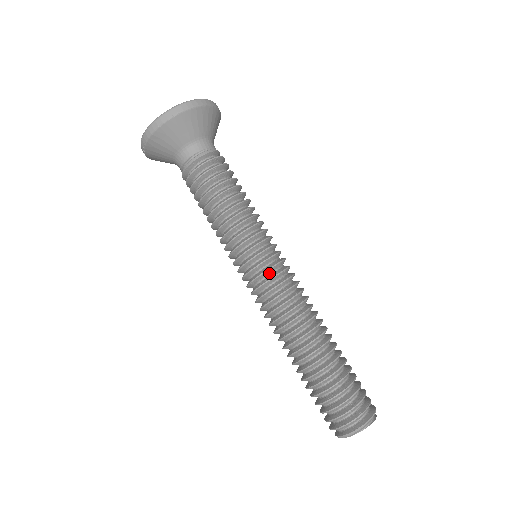
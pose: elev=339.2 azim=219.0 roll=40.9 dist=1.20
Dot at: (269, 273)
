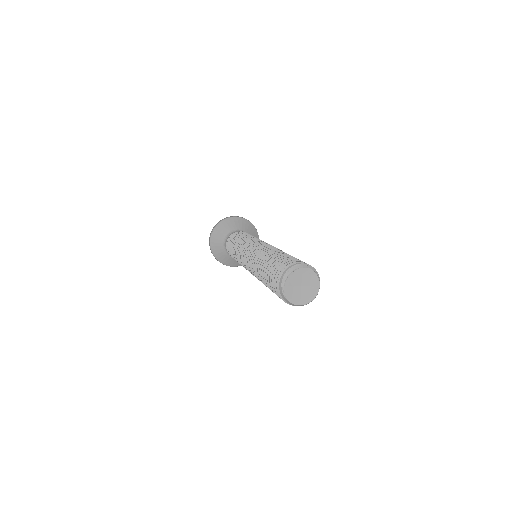
Dot at: occluded
